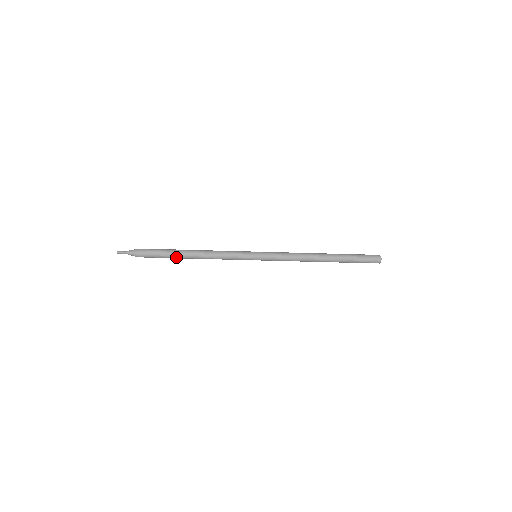
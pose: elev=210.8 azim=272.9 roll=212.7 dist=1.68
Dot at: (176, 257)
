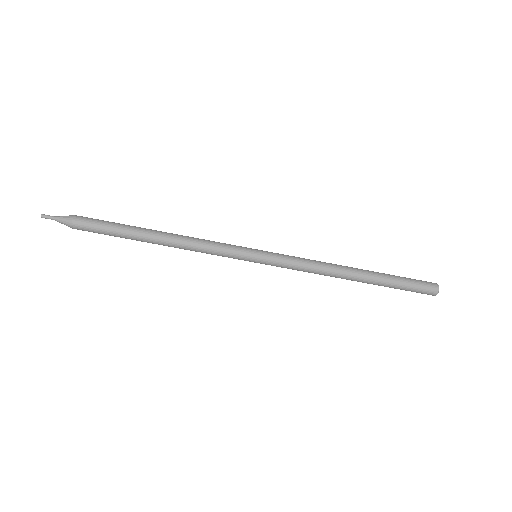
Dot at: (134, 230)
